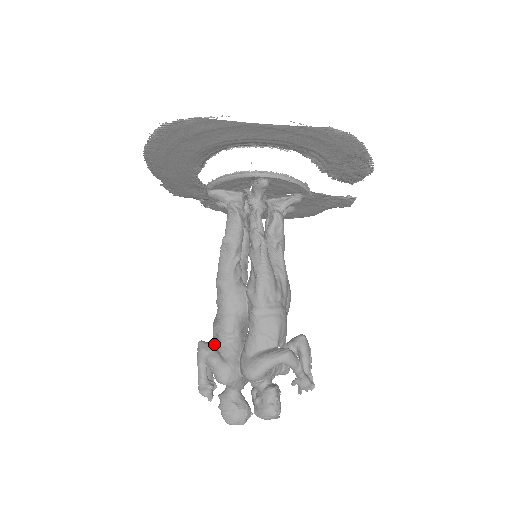
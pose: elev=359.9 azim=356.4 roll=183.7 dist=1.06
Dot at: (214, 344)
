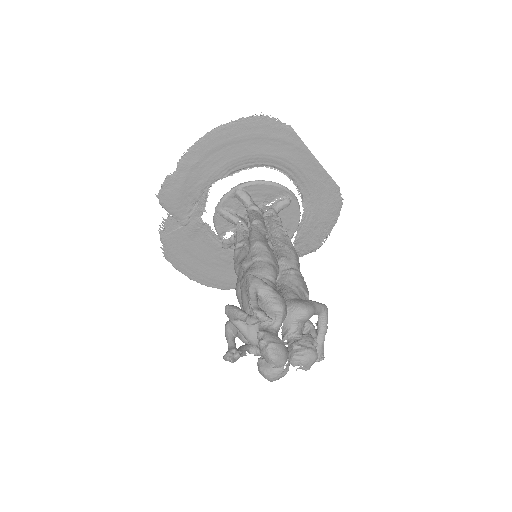
Dot at: occluded
